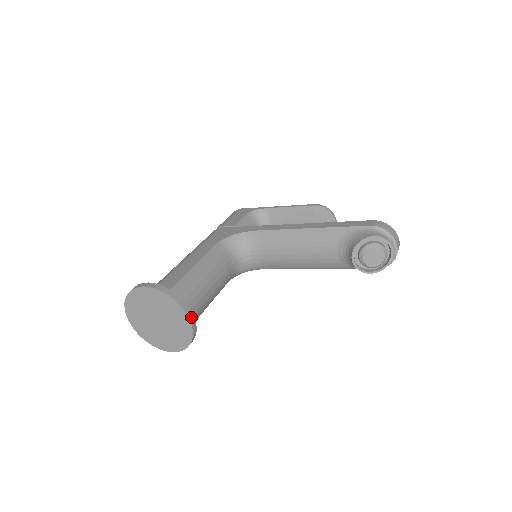
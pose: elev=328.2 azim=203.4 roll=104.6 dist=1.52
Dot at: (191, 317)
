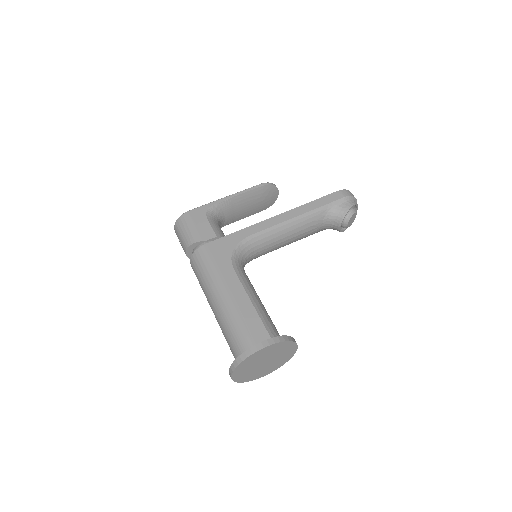
Dot at: occluded
